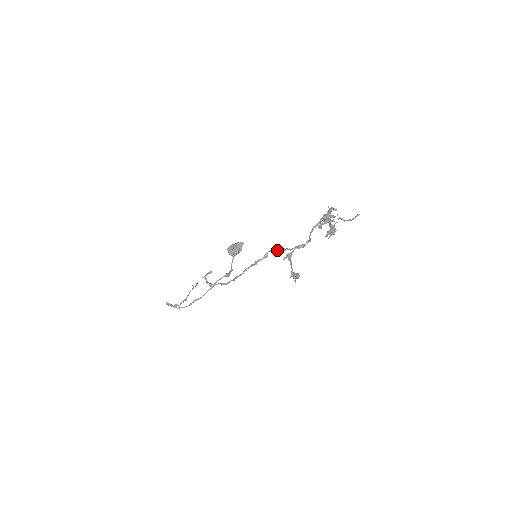
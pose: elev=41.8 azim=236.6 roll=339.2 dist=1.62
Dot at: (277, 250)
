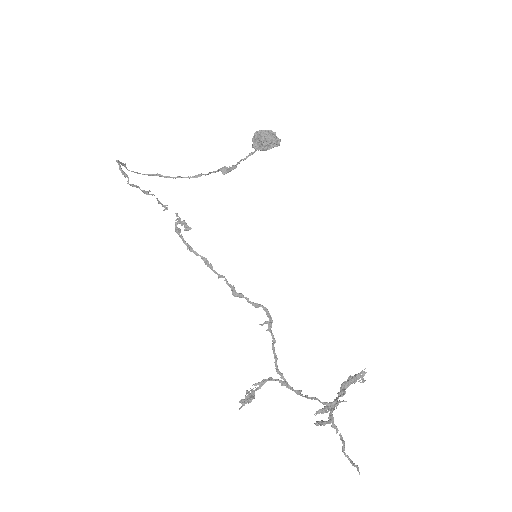
Dot at: (269, 328)
